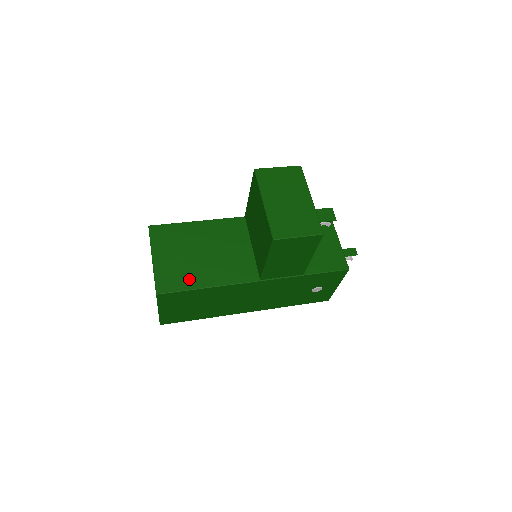
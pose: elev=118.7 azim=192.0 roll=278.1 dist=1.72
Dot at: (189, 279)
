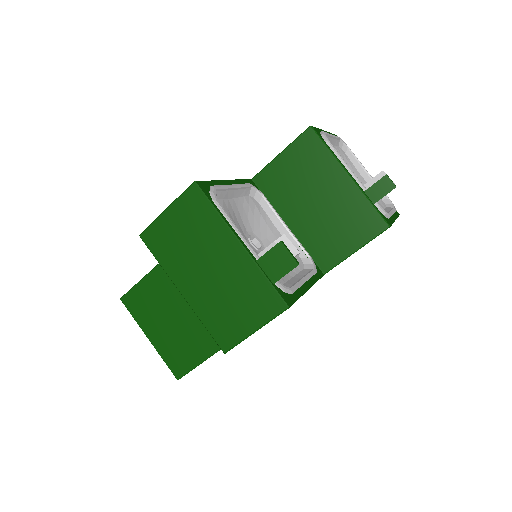
Dot at: (196, 348)
